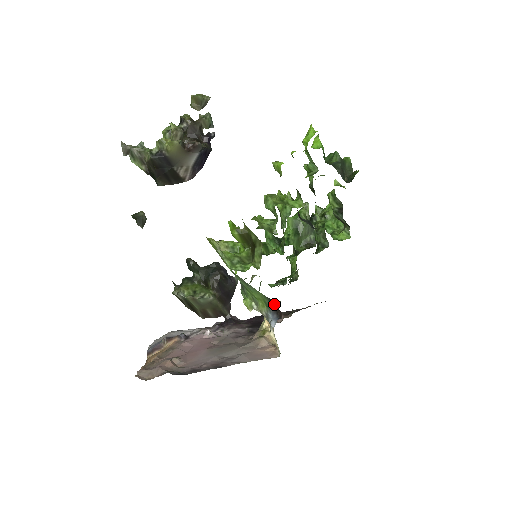
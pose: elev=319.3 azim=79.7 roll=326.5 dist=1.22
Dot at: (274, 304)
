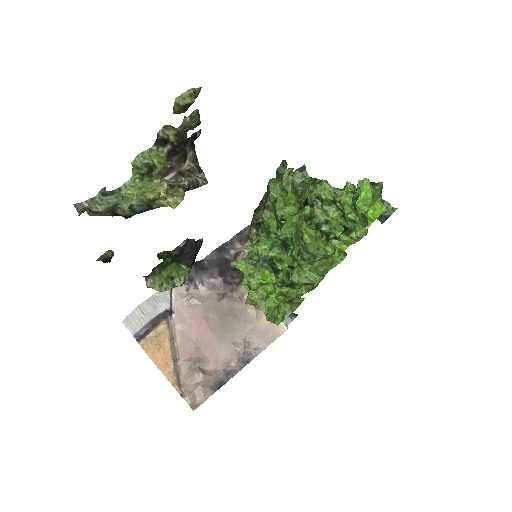
Dot at: occluded
